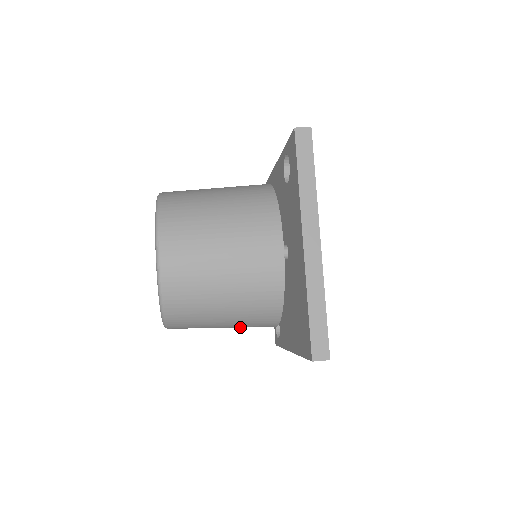
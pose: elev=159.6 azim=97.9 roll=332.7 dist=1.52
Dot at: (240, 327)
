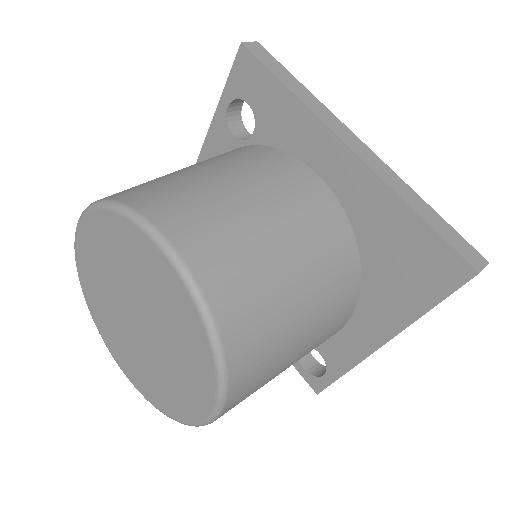
Dot at: (309, 350)
